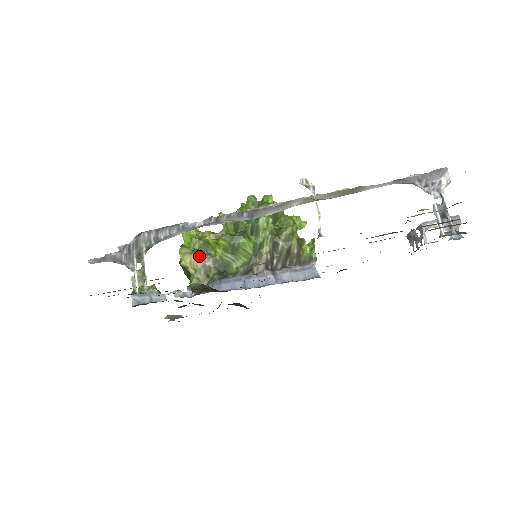
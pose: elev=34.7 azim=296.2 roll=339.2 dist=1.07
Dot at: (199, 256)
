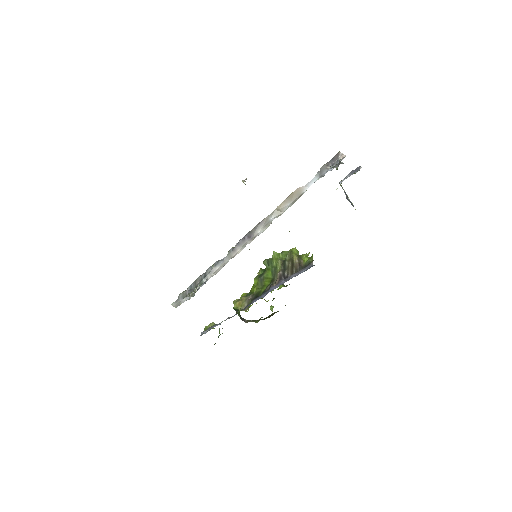
Dot at: (244, 298)
